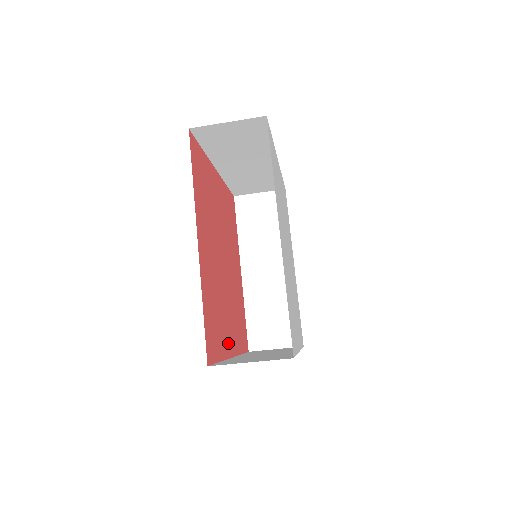
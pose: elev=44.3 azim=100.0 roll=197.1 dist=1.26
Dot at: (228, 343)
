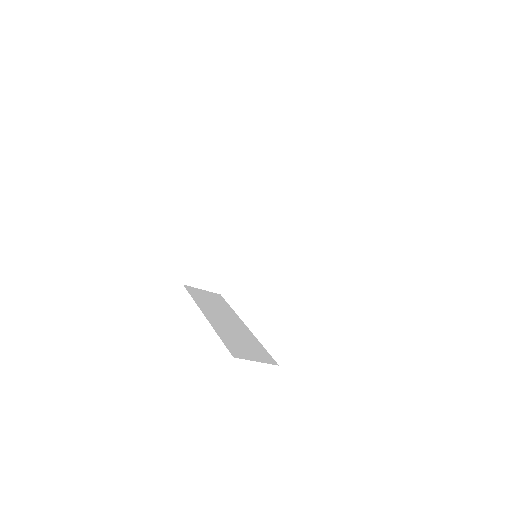
Dot at: occluded
